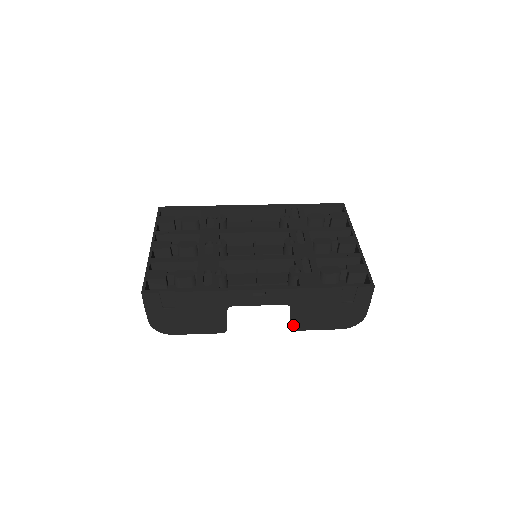
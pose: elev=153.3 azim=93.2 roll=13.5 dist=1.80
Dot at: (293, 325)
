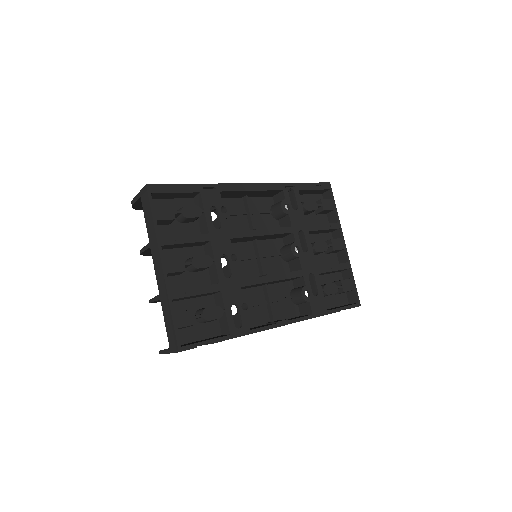
Dot at: occluded
